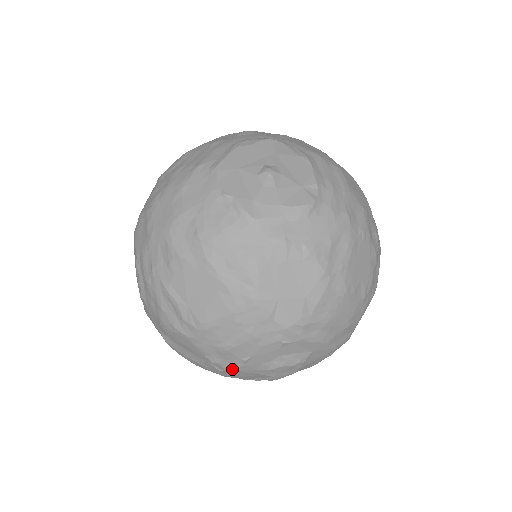
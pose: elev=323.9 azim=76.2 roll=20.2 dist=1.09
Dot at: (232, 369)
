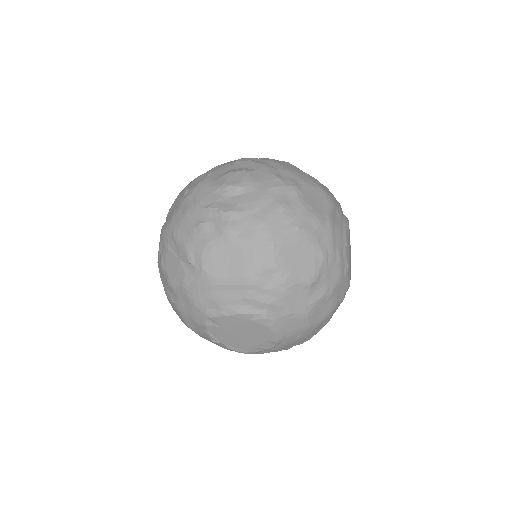
Dot at: (196, 187)
